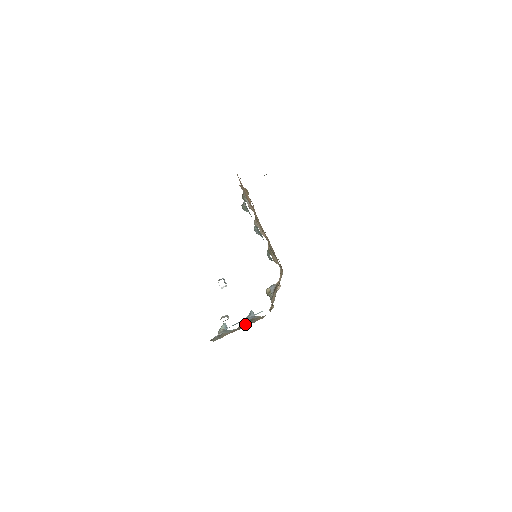
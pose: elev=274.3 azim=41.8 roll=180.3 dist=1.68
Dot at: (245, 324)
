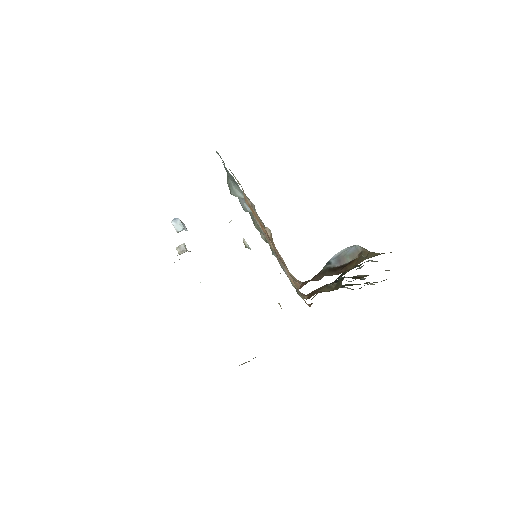
Dot at: occluded
